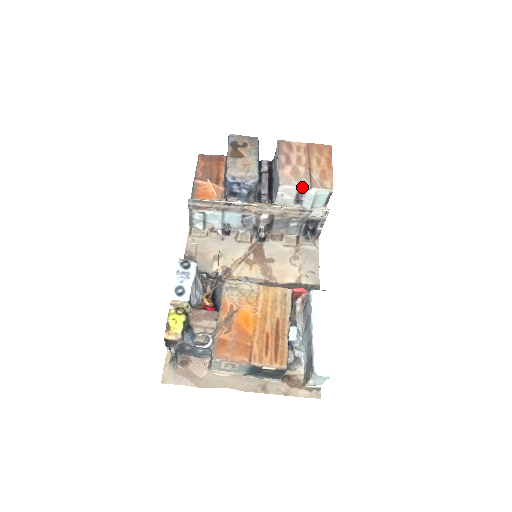
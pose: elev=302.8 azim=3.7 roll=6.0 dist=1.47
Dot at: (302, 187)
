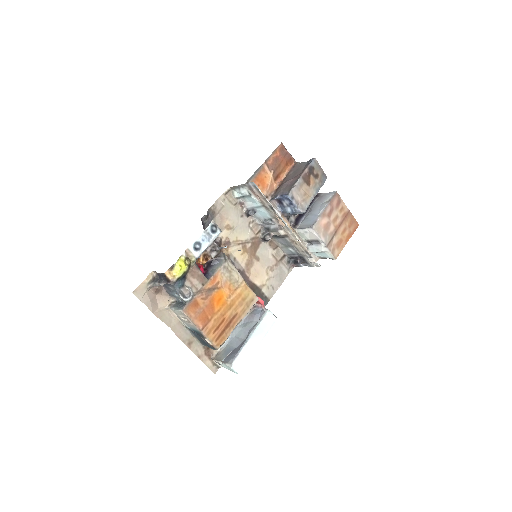
Dot at: (322, 241)
